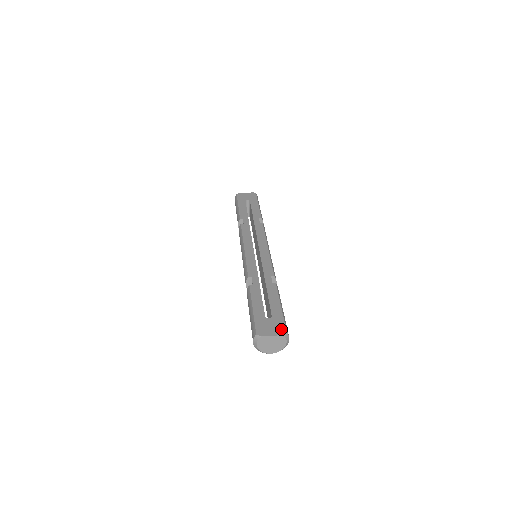
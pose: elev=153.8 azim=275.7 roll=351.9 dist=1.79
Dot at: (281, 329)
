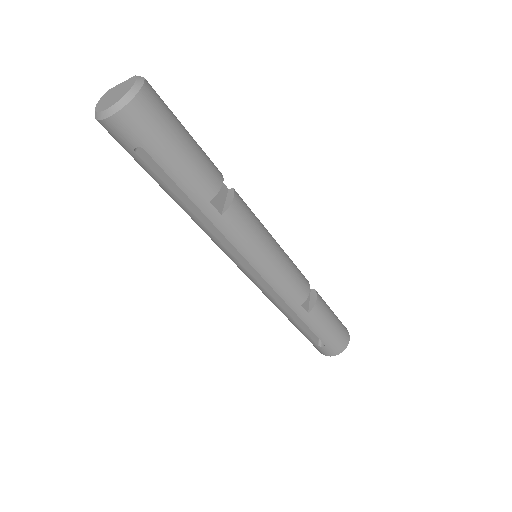
Dot at: occluded
